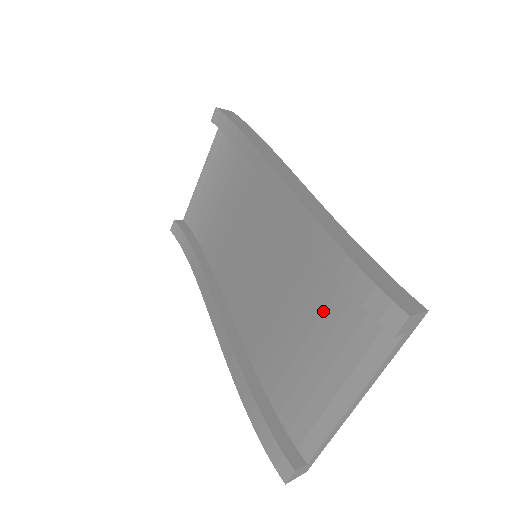
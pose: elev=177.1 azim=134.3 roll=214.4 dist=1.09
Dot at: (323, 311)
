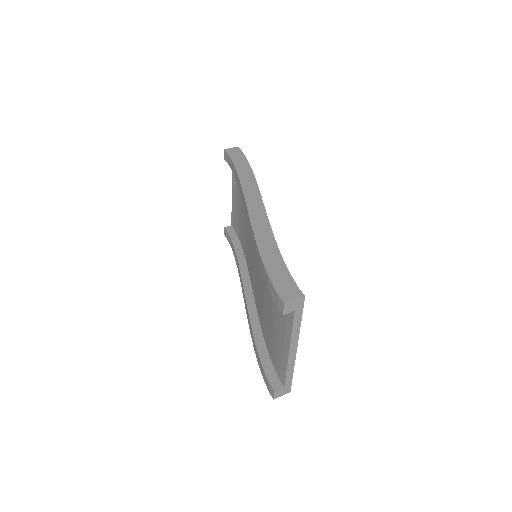
Dot at: occluded
